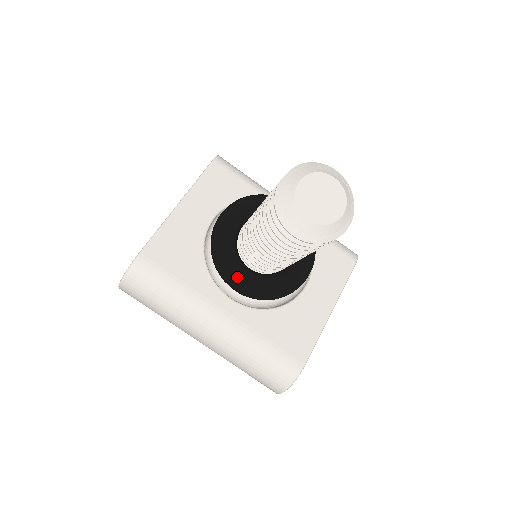
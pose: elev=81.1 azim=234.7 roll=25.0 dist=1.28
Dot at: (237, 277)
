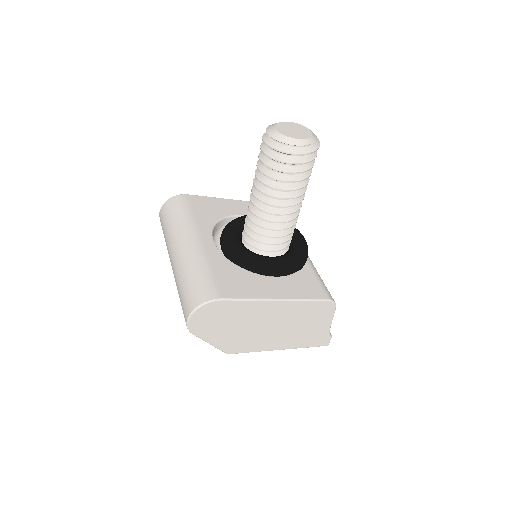
Dot at: (229, 235)
